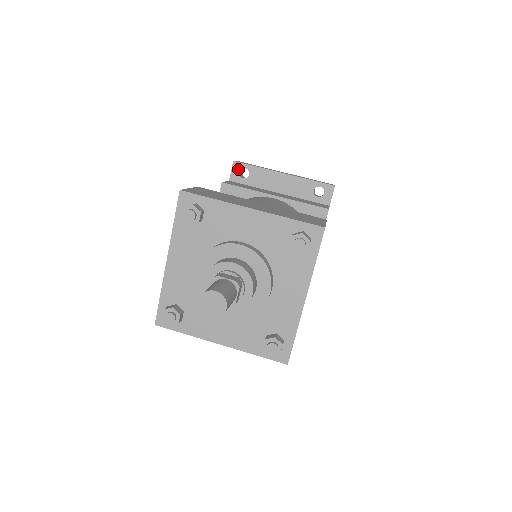
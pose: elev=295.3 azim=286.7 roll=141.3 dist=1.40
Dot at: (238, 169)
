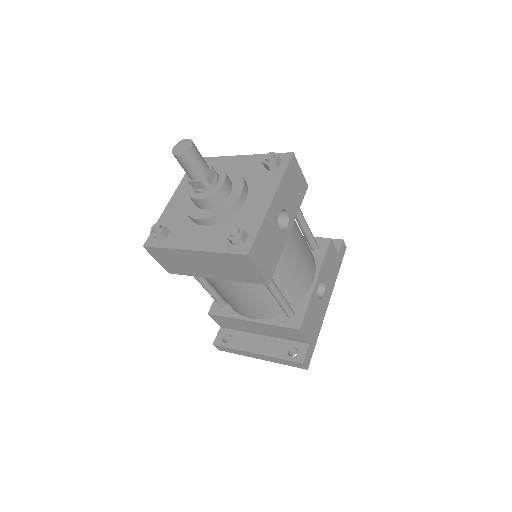
Dot at: occluded
